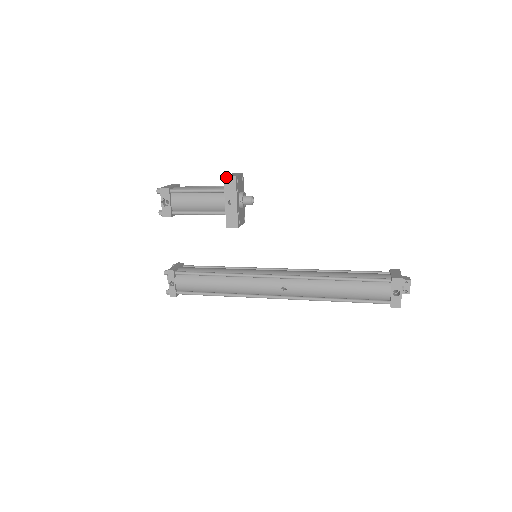
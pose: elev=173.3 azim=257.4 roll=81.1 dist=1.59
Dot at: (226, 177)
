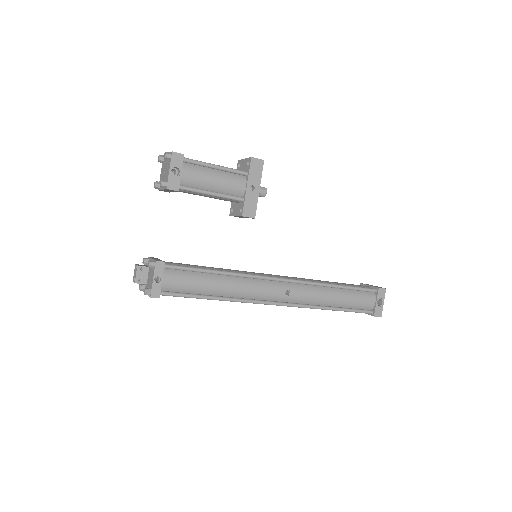
Dot at: (254, 158)
